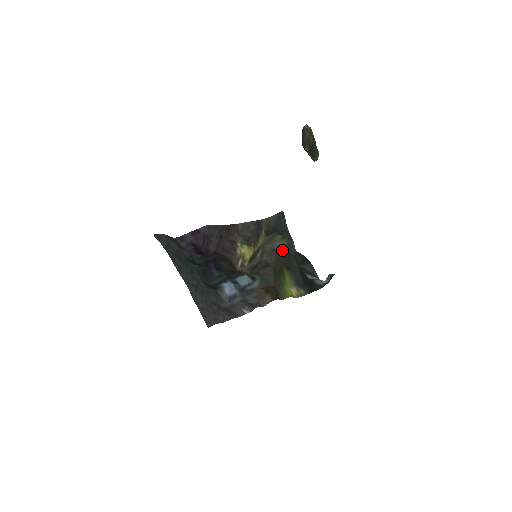
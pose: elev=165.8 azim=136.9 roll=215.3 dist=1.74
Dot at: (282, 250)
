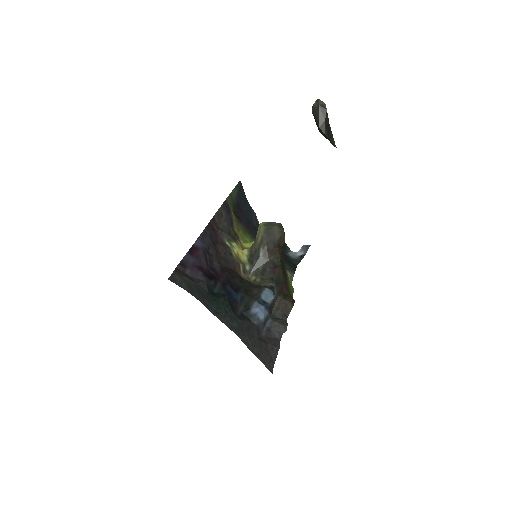
Dot at: (282, 243)
